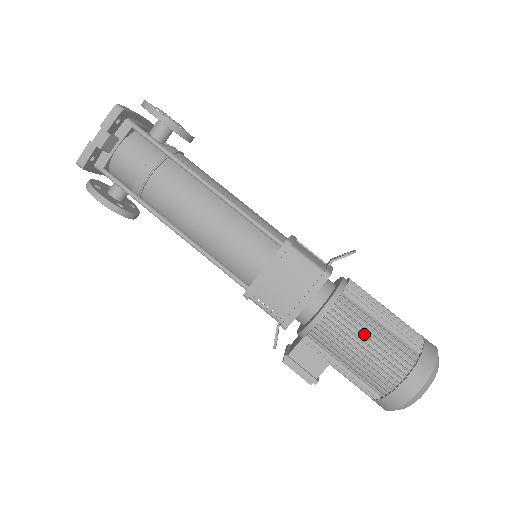
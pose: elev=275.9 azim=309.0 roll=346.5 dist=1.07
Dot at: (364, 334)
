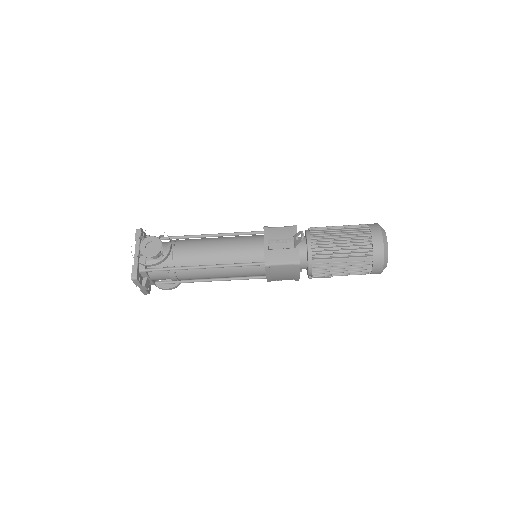
Dot at: (337, 269)
